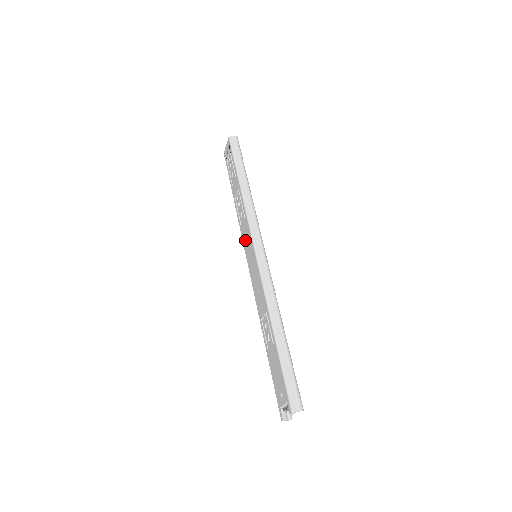
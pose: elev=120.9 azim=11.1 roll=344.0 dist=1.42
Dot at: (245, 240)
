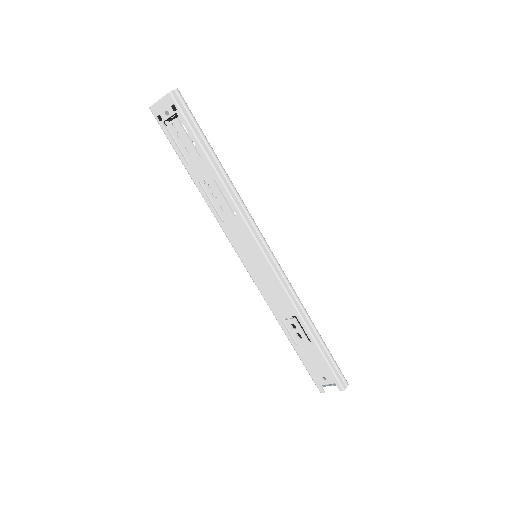
Dot at: (237, 239)
